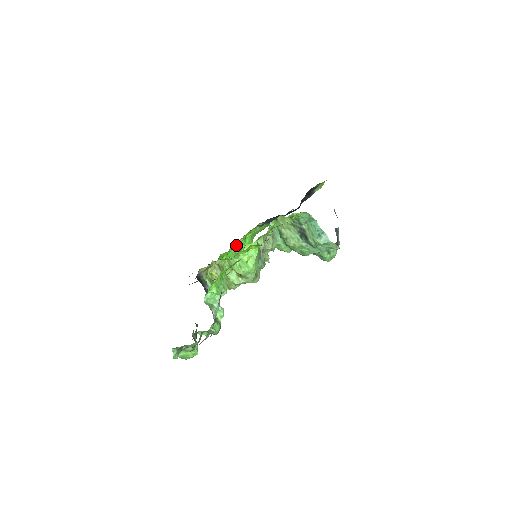
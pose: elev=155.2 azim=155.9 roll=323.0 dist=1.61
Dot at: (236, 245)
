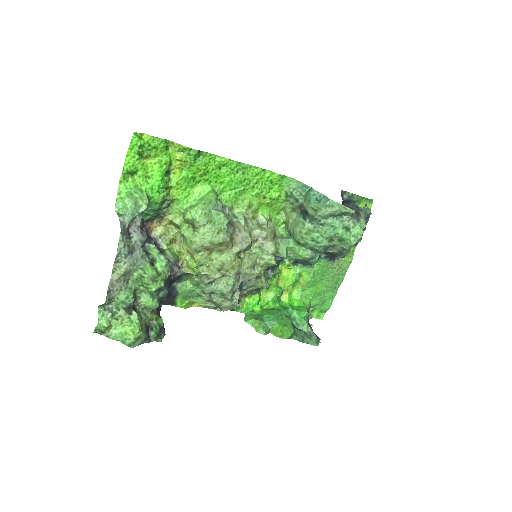
Dot at: (271, 296)
